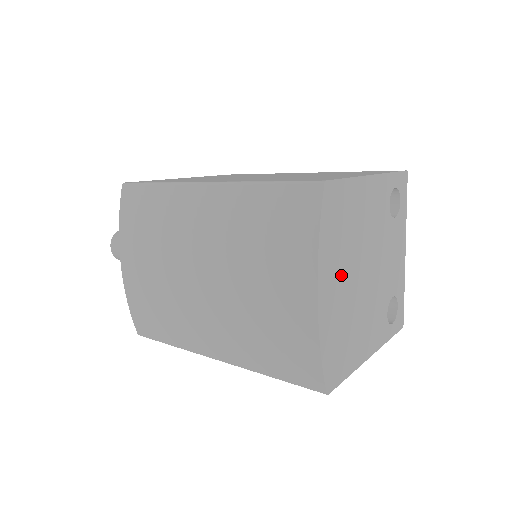
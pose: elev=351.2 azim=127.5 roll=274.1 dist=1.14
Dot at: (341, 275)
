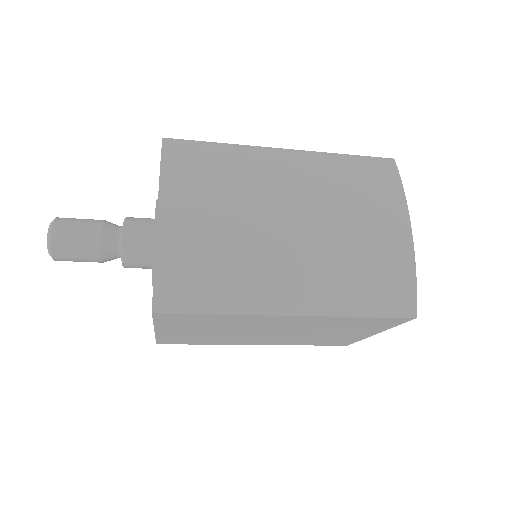
Dot at: occluded
